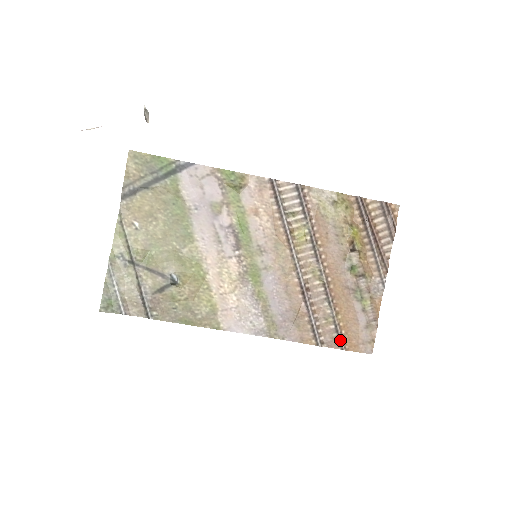
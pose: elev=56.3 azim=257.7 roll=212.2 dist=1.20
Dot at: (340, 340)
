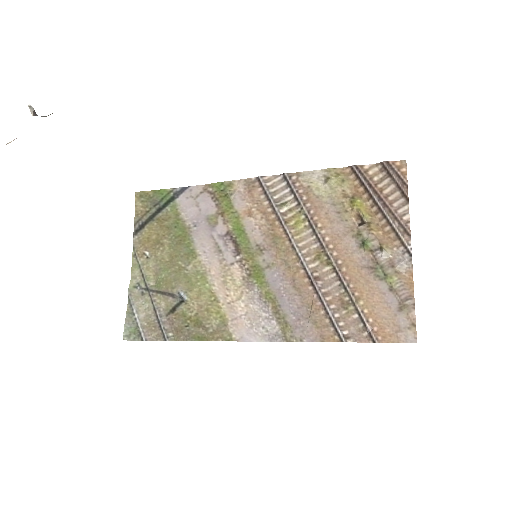
Dot at: (369, 331)
